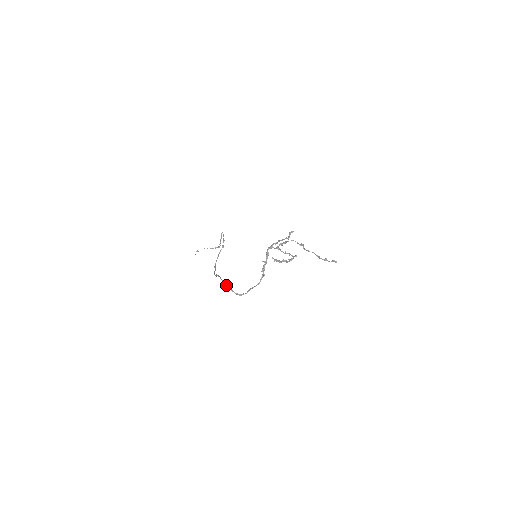
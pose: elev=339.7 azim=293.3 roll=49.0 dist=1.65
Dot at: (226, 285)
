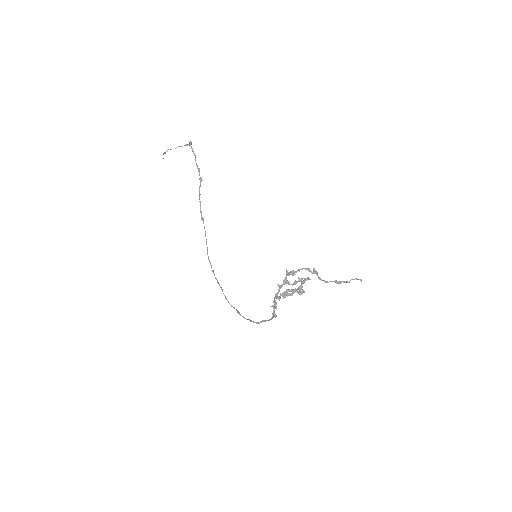
Dot at: occluded
